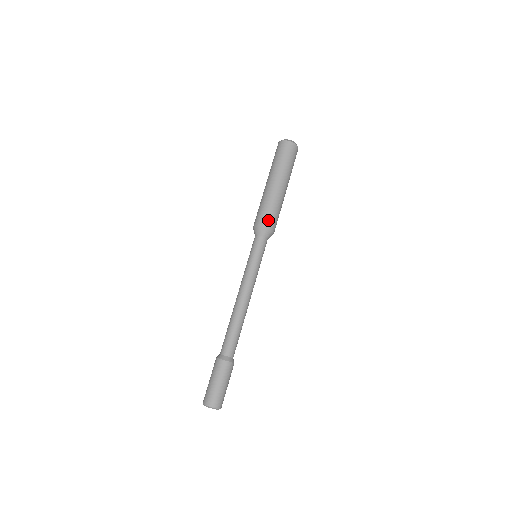
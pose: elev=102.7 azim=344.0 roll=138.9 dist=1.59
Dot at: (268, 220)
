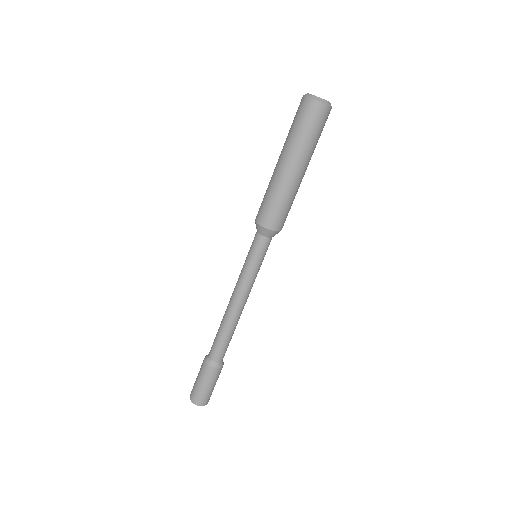
Dot at: (270, 218)
